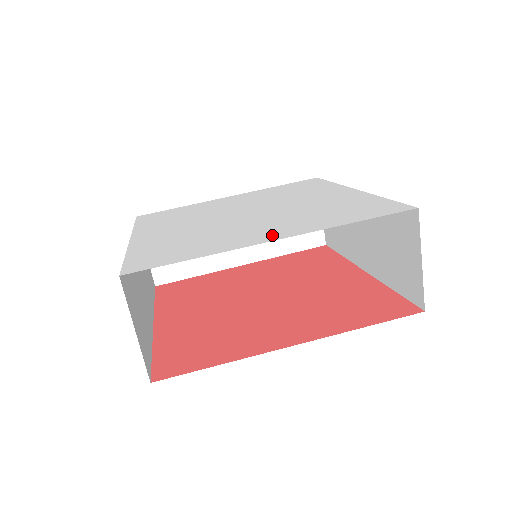
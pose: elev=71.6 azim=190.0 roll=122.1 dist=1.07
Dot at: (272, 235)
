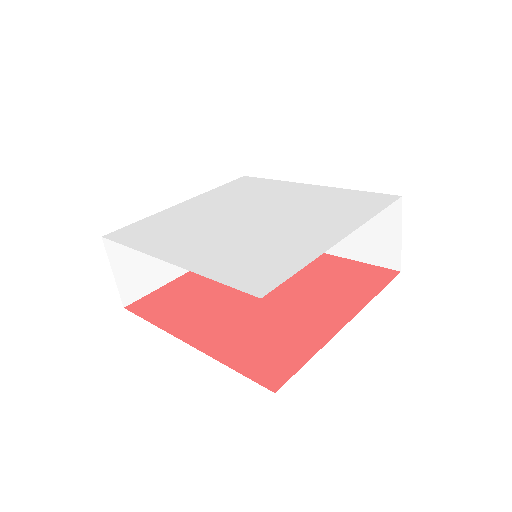
Dot at: (179, 255)
